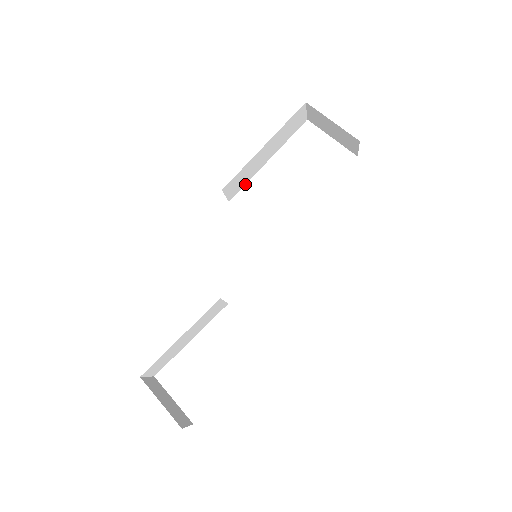
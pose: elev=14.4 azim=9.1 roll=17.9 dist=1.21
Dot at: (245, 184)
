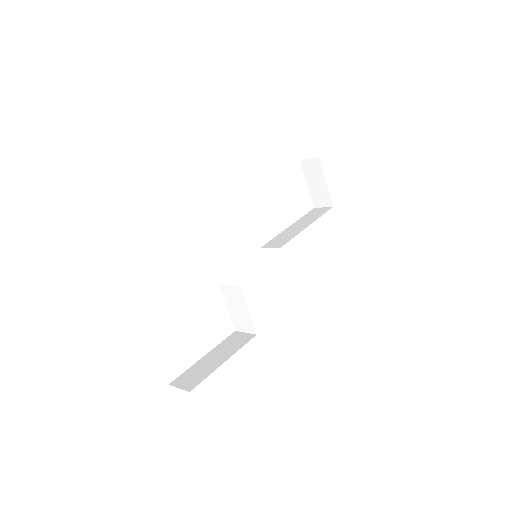
Dot at: occluded
